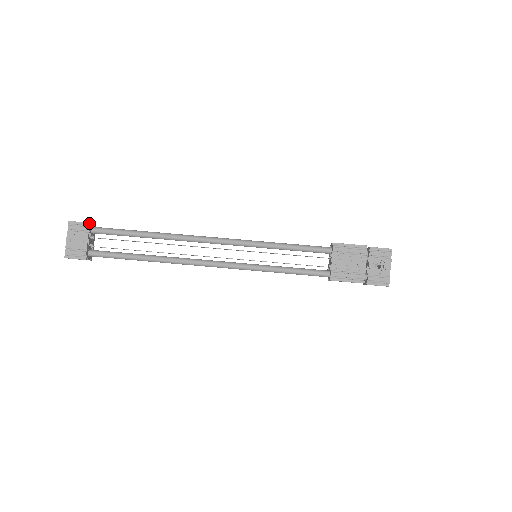
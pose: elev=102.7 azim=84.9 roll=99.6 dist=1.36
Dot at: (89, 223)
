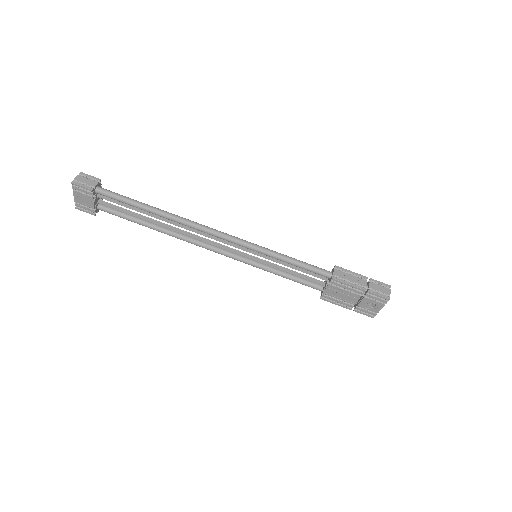
Dot at: (92, 190)
